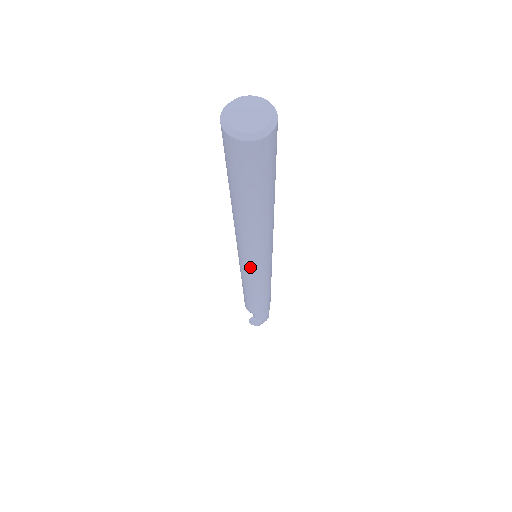
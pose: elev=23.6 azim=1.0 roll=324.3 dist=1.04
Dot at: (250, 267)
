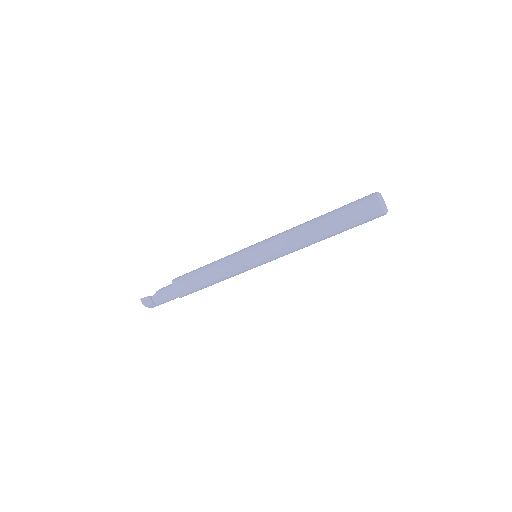
Dot at: (258, 256)
